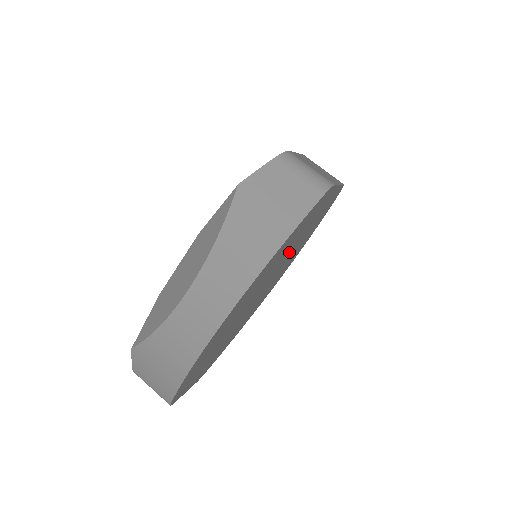
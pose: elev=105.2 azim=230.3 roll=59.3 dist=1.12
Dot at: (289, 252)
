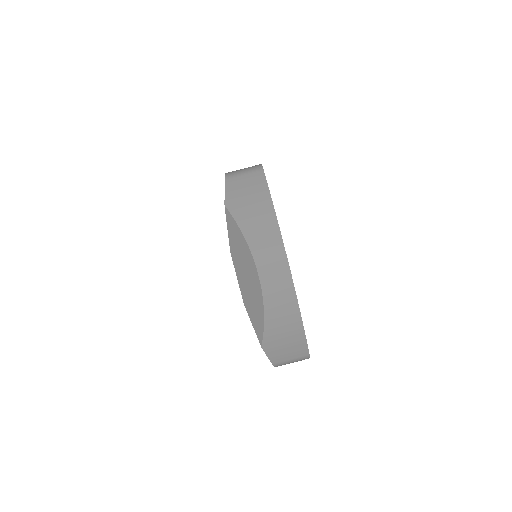
Dot at: occluded
